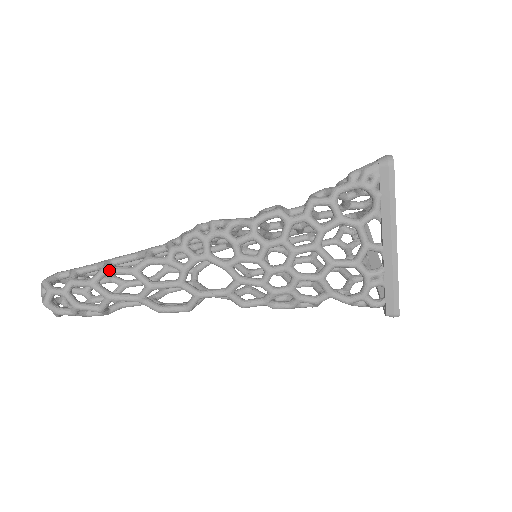
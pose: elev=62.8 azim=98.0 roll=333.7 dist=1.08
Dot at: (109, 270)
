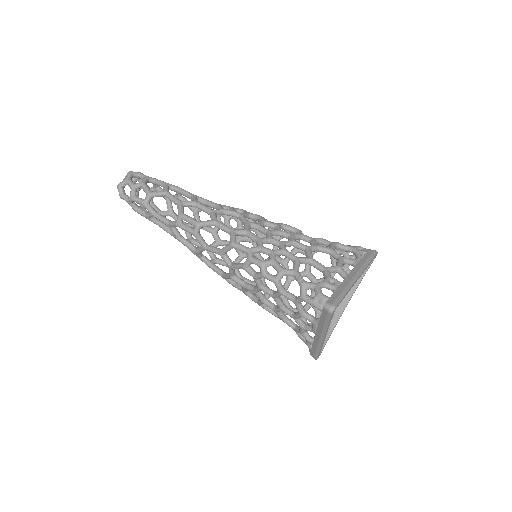
Dot at: (183, 189)
